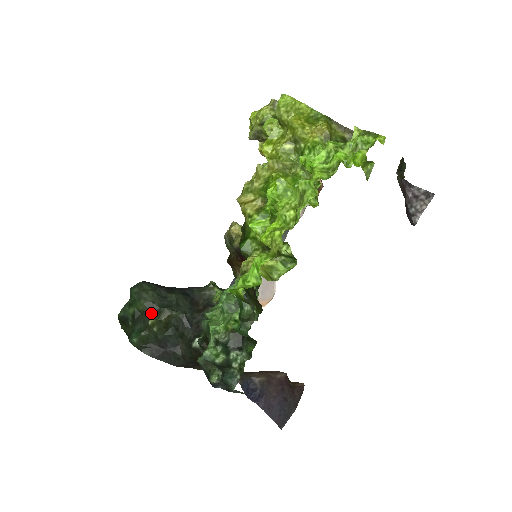
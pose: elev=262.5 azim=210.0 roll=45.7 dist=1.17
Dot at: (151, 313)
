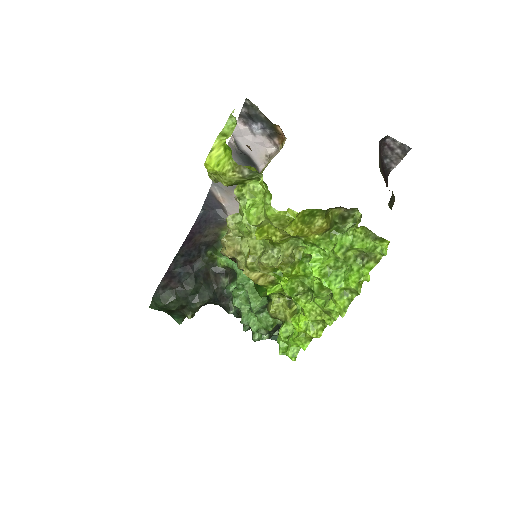
Dot at: (183, 309)
